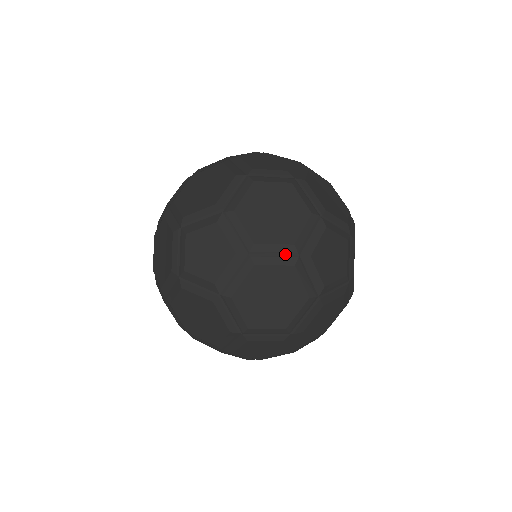
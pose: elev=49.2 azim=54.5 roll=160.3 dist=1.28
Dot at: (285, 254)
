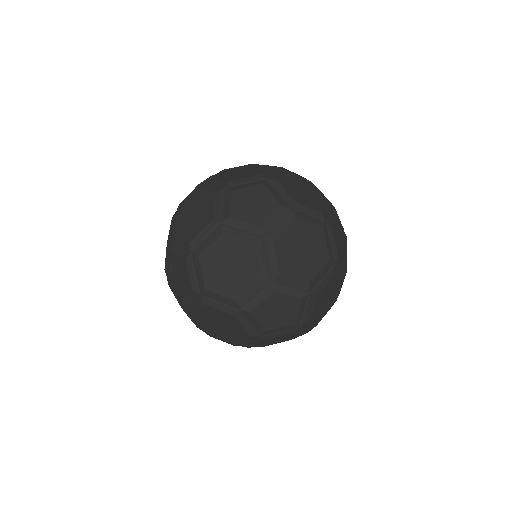
Dot at: (316, 218)
